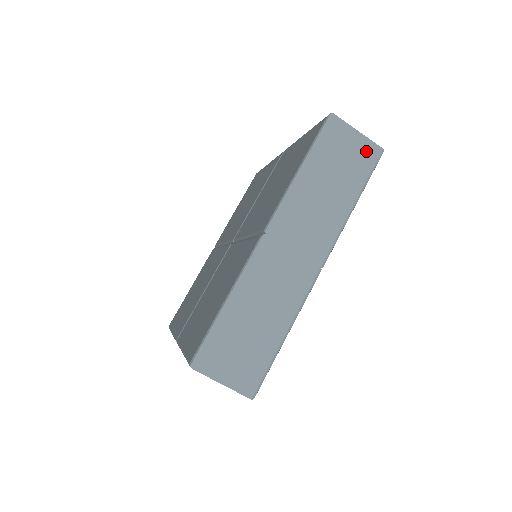
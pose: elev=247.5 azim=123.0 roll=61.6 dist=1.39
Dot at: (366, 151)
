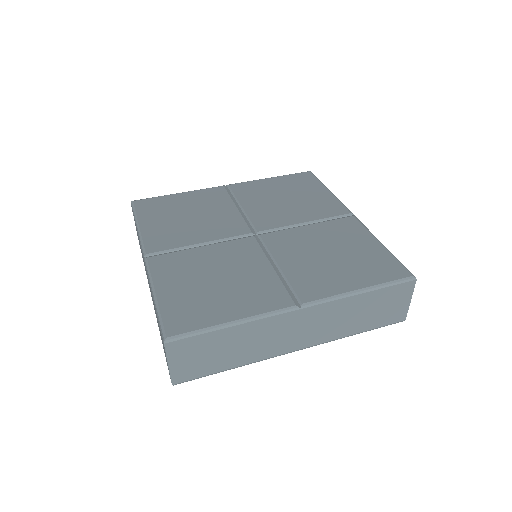
Dot at: (399, 313)
